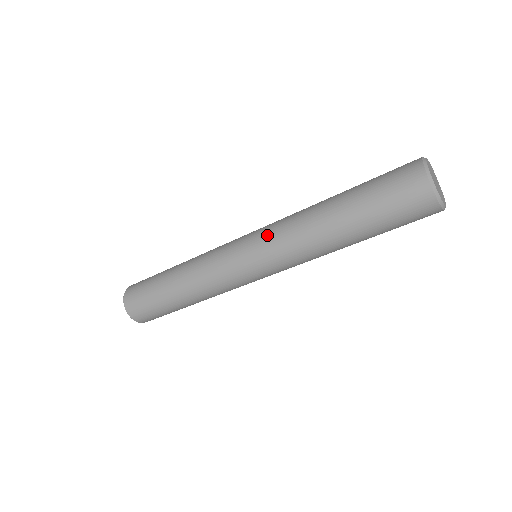
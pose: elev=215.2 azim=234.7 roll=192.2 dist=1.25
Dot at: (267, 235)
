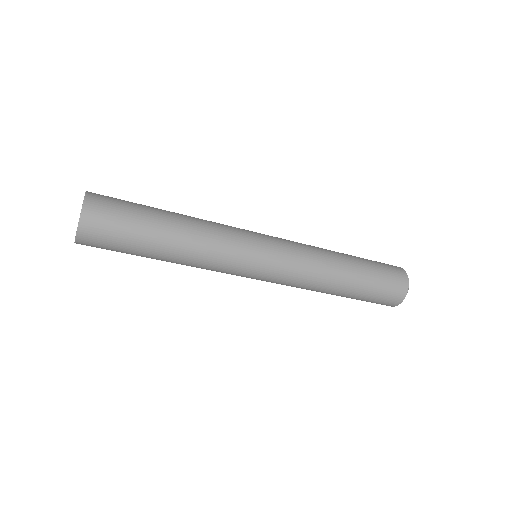
Dot at: (292, 263)
